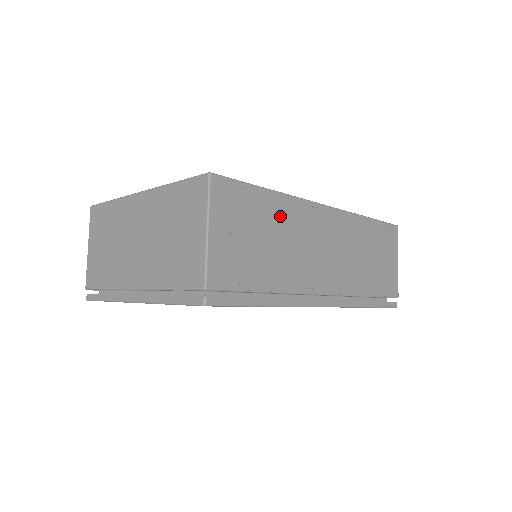
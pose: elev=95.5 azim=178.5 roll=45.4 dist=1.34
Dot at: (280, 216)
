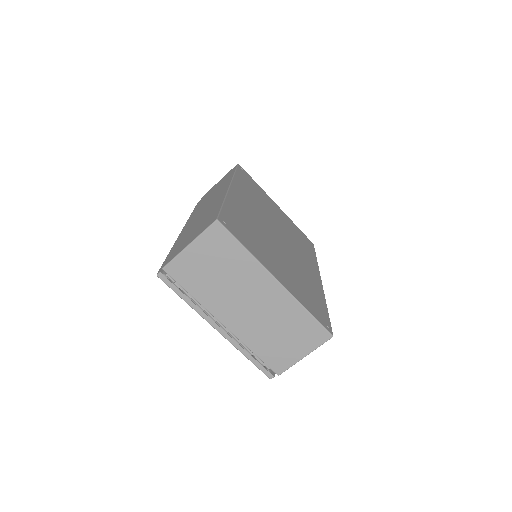
Dot at: occluded
